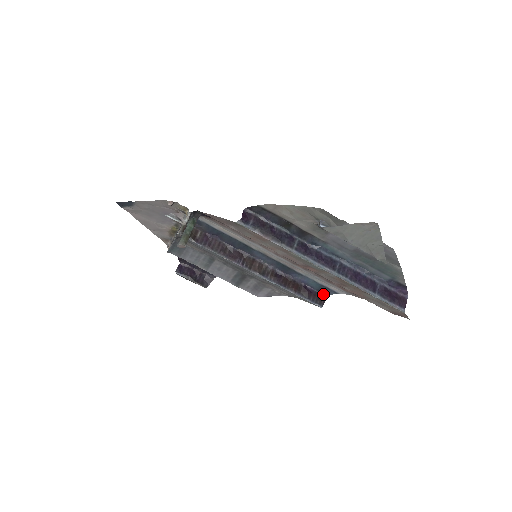
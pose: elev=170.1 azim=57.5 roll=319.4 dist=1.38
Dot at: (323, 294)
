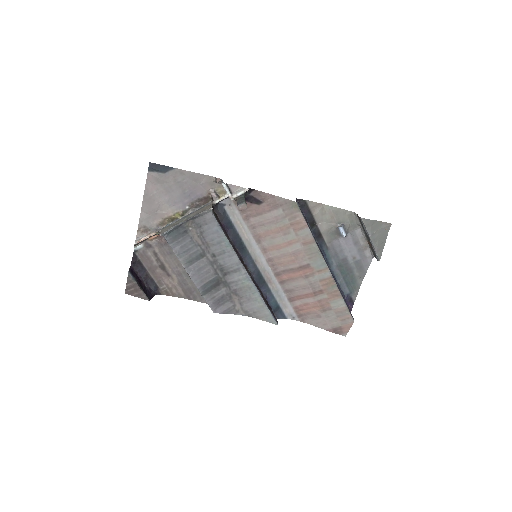
Dot at: (275, 316)
